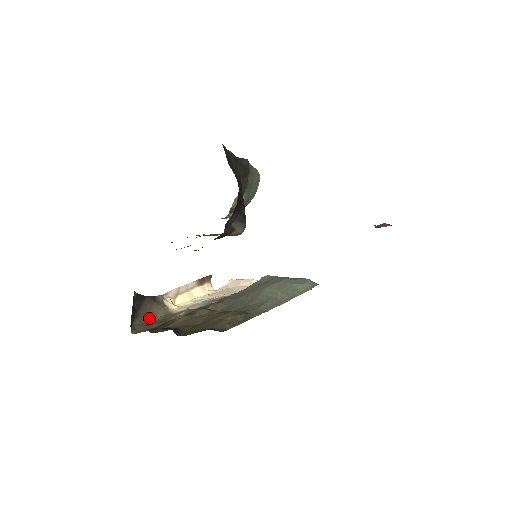
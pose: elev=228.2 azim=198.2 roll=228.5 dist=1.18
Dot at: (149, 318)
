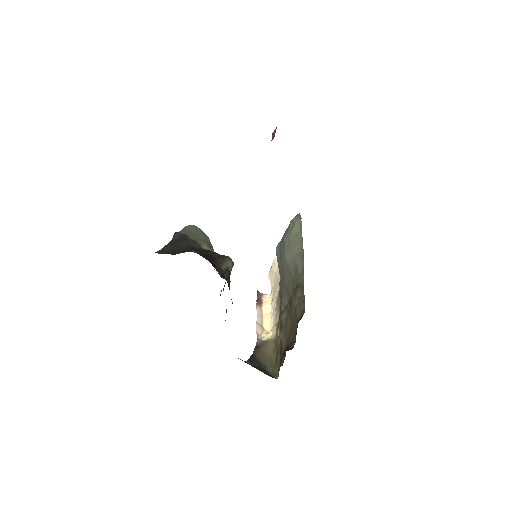
Dot at: (271, 358)
